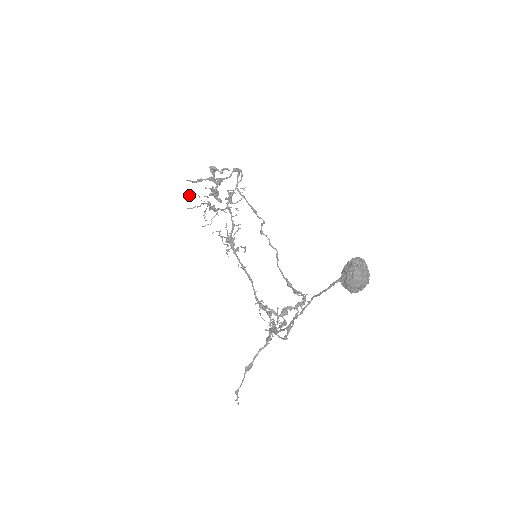
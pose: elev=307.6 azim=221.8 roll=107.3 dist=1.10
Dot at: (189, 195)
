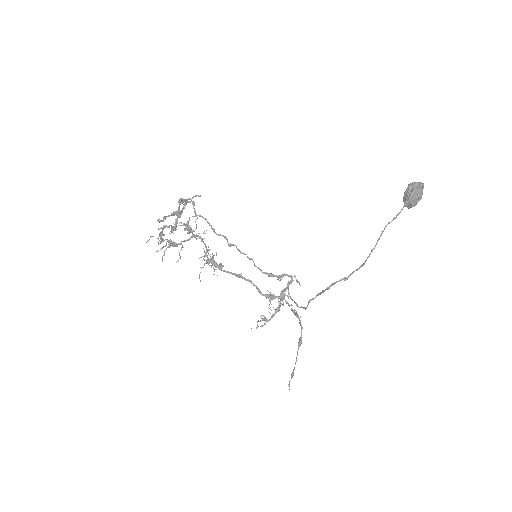
Dot at: (148, 240)
